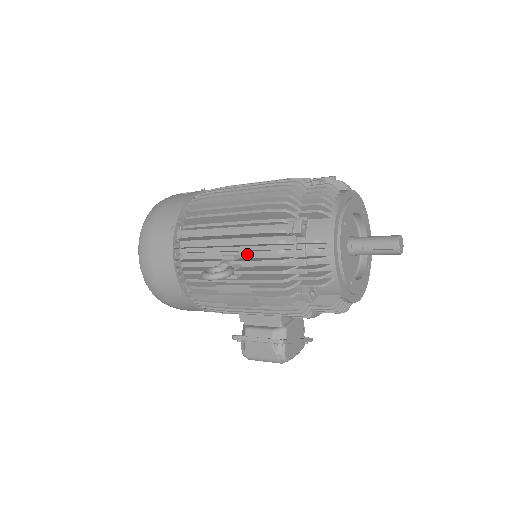
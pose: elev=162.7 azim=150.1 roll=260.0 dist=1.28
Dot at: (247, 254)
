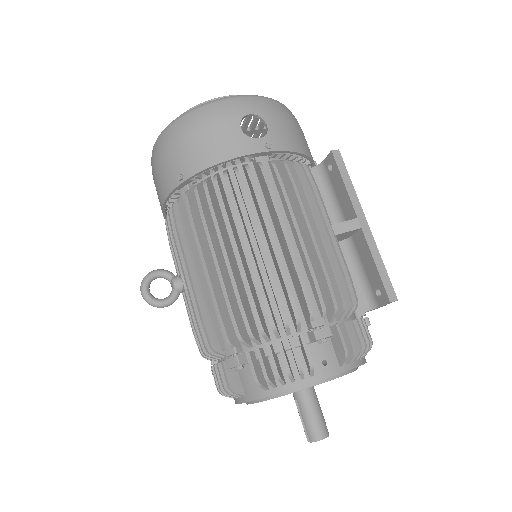
Dot at: (192, 308)
